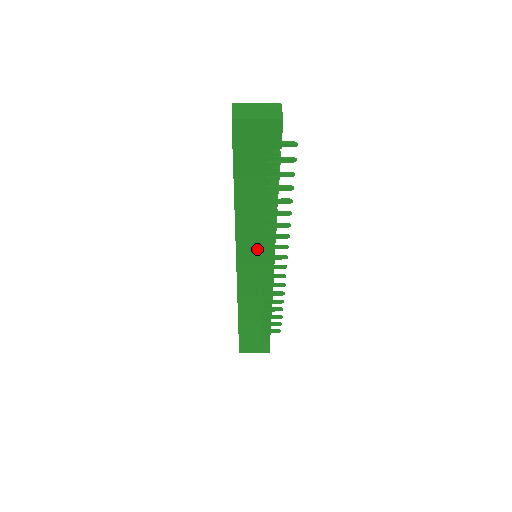
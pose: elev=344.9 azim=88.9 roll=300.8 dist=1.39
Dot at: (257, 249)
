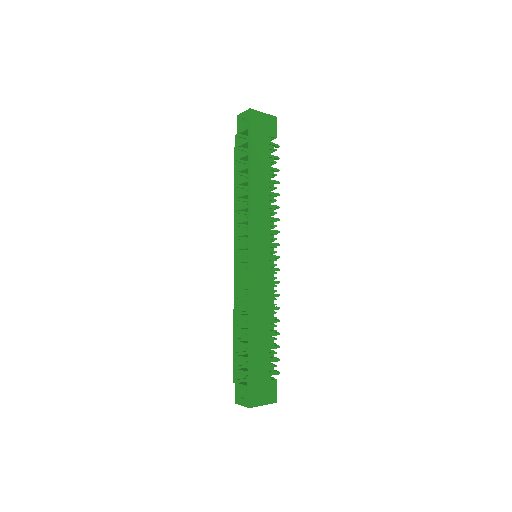
Dot at: (264, 233)
